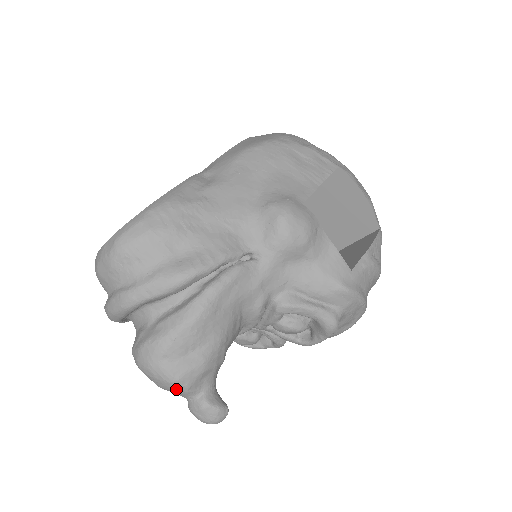
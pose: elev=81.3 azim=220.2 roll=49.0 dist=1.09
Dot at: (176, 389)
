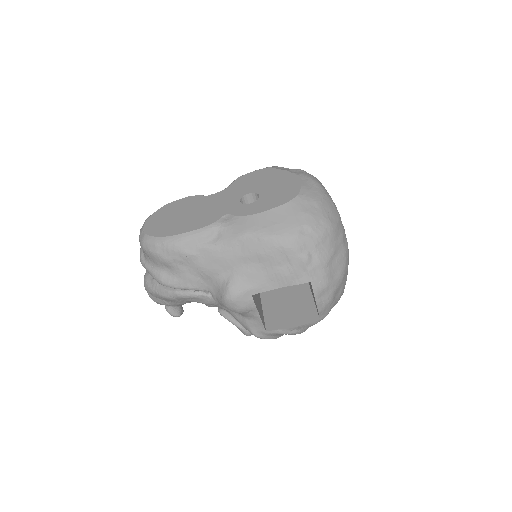
Dot at: occluded
